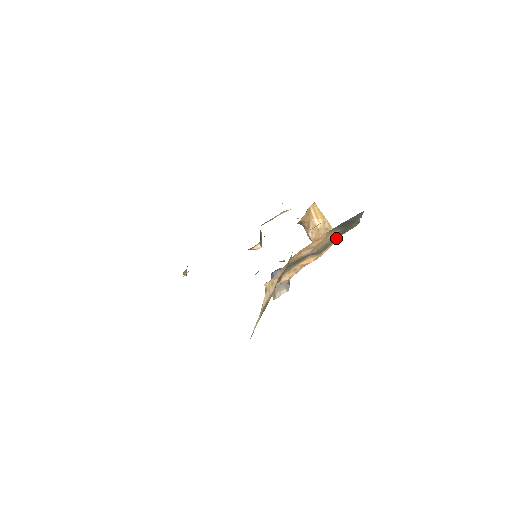
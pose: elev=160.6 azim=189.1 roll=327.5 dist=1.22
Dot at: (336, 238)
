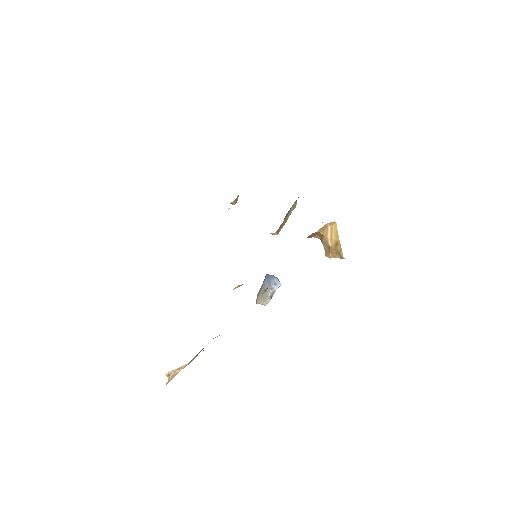
Dot at: occluded
